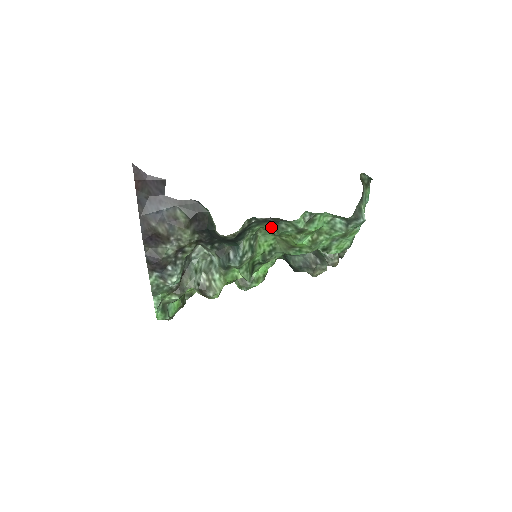
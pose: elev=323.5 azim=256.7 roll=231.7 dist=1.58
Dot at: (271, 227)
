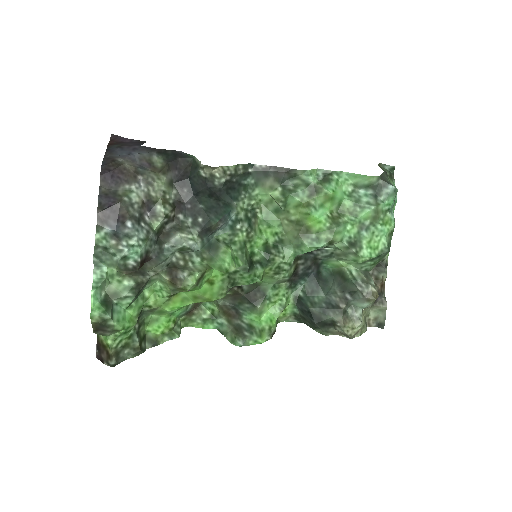
Dot at: (274, 192)
